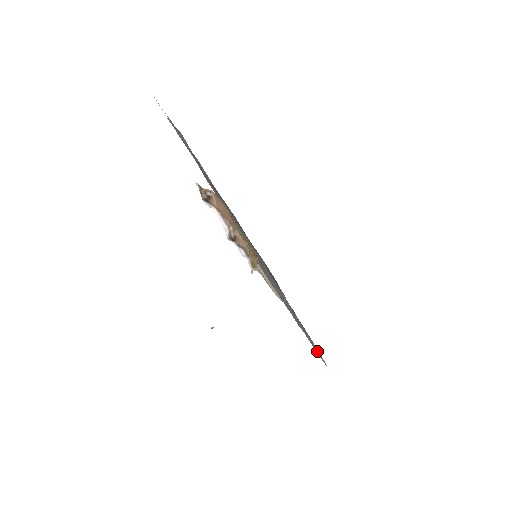
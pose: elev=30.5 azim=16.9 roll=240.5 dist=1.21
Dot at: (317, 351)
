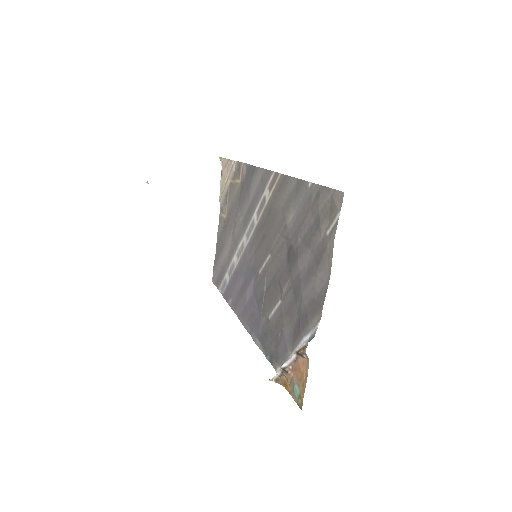
Dot at: (217, 274)
